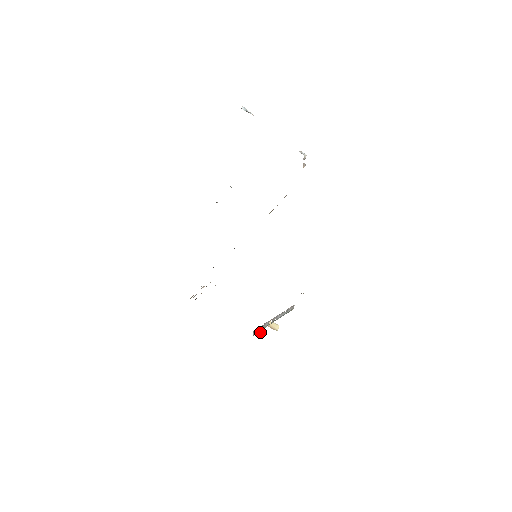
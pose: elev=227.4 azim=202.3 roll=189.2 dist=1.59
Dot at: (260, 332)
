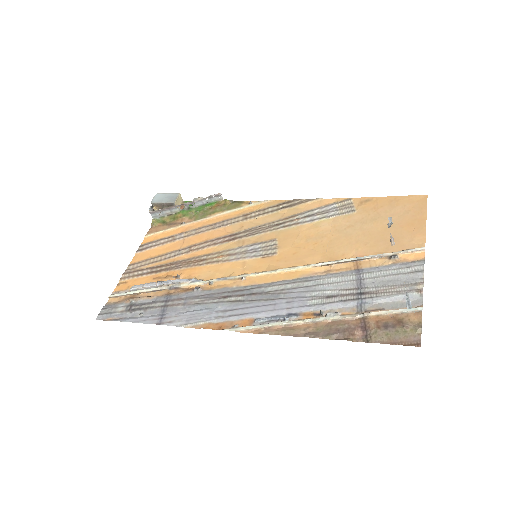
Dot at: (153, 205)
